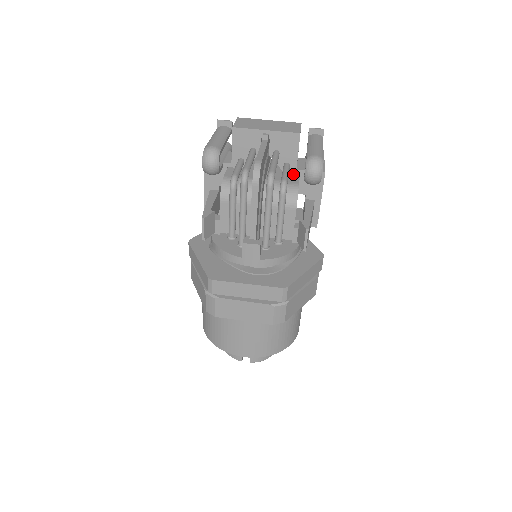
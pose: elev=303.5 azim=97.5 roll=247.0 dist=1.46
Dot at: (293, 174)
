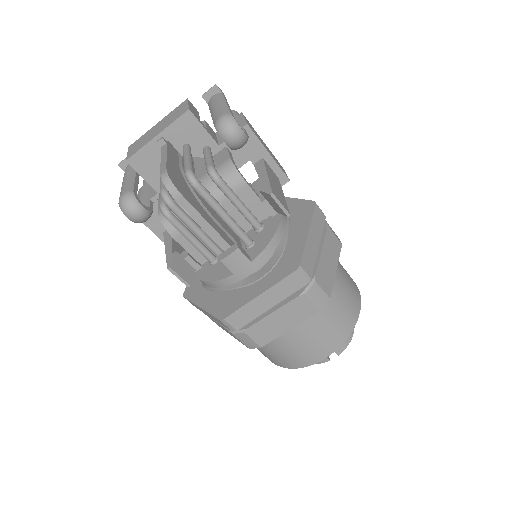
Dot at: (220, 152)
